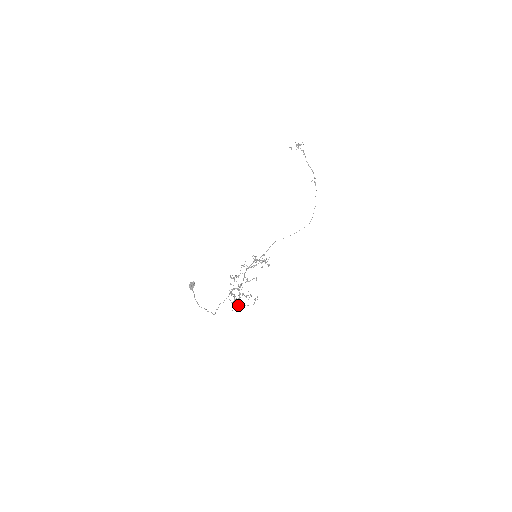
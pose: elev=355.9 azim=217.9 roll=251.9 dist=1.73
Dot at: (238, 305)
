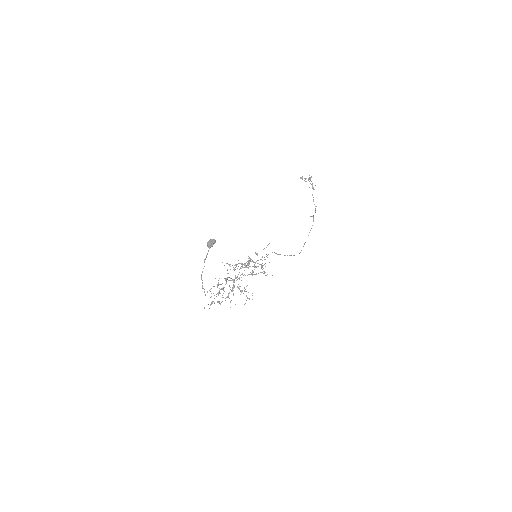
Dot at: (219, 301)
